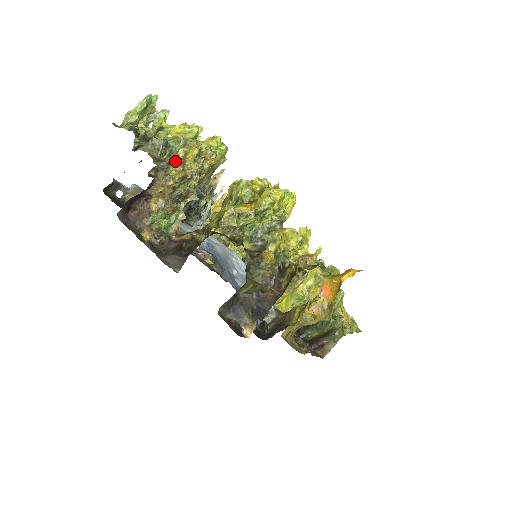
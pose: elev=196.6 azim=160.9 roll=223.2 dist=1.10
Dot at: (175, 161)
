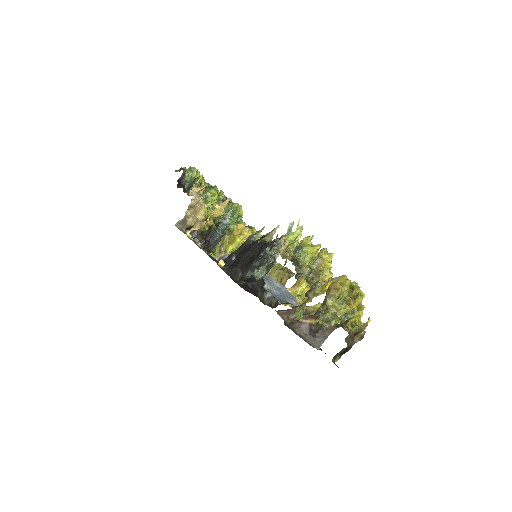
Dot at: (318, 282)
